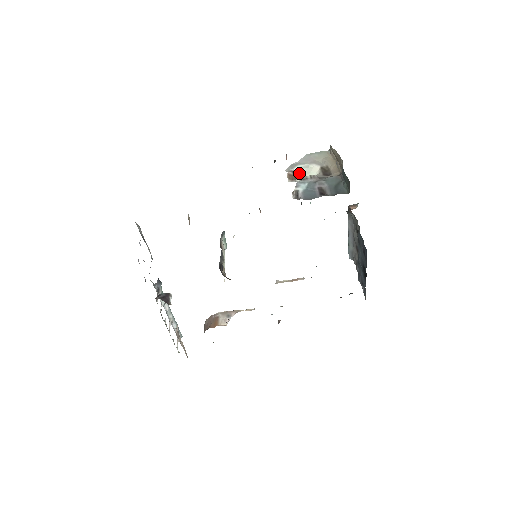
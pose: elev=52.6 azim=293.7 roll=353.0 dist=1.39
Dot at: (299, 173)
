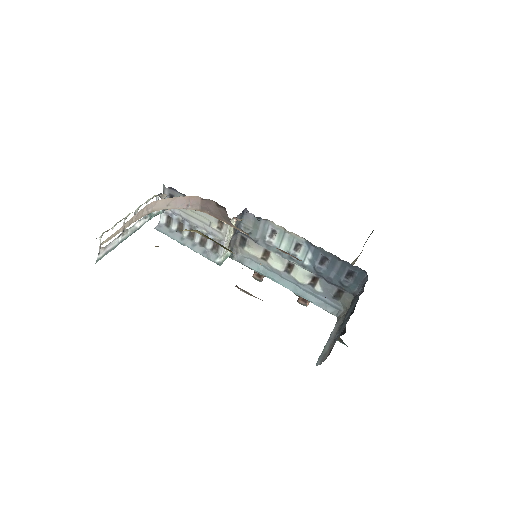
Dot at: occluded
